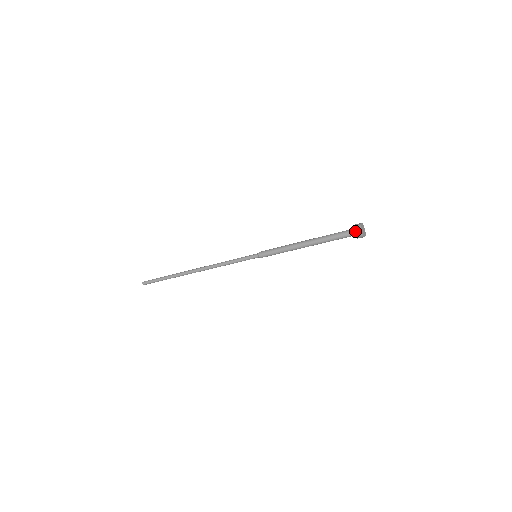
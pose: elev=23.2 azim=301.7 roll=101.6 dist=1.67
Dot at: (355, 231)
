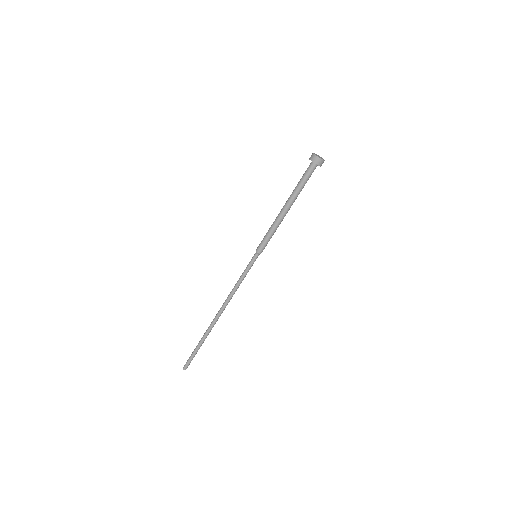
Dot at: (315, 162)
